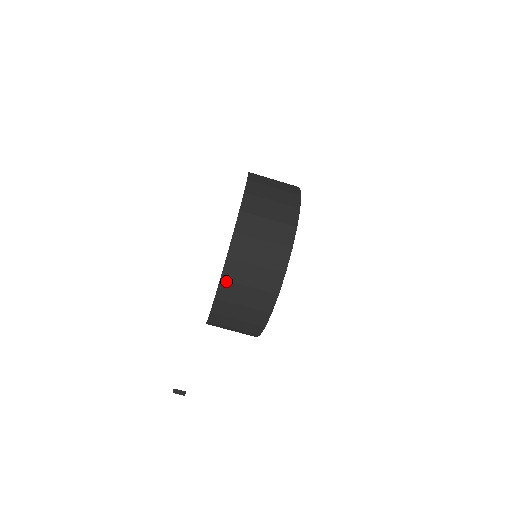
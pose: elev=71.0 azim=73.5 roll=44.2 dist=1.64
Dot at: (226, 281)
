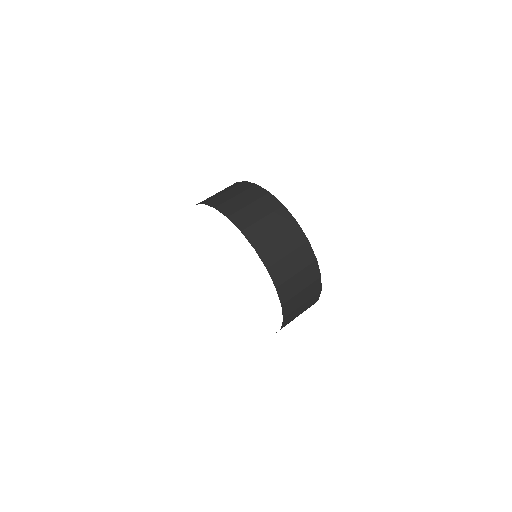
Dot at: (201, 202)
